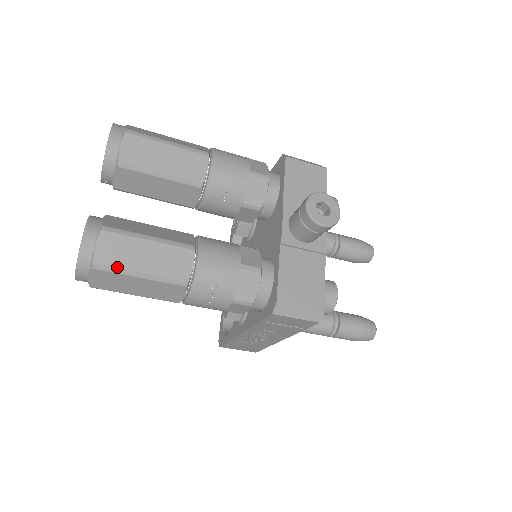
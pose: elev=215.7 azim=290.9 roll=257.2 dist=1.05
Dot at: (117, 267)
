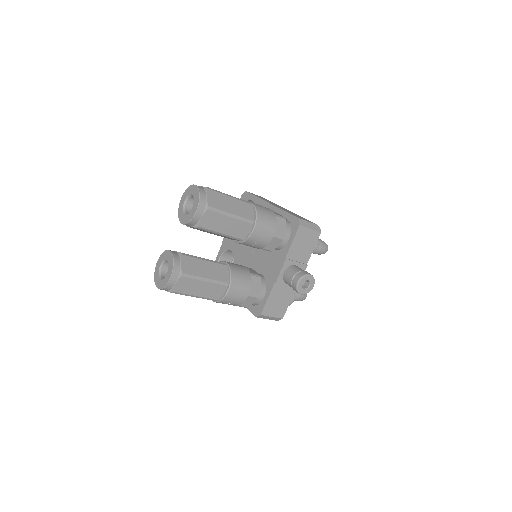
Dot at: (184, 293)
